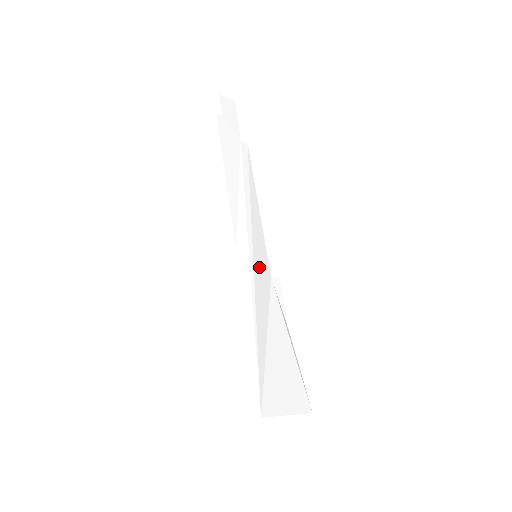
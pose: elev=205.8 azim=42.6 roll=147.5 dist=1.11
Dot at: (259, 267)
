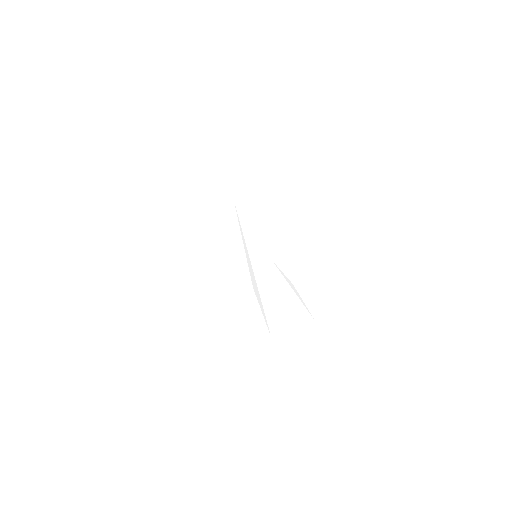
Dot at: (259, 261)
